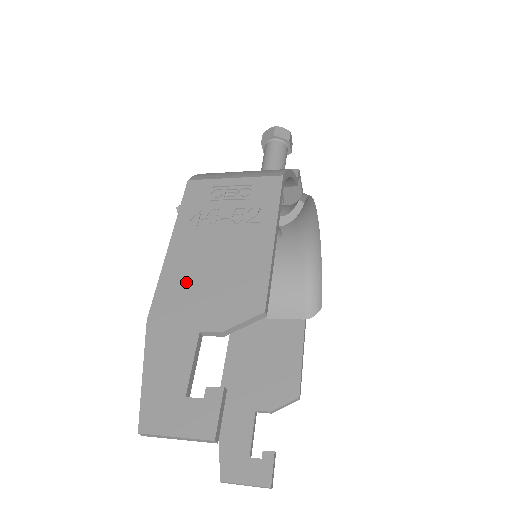
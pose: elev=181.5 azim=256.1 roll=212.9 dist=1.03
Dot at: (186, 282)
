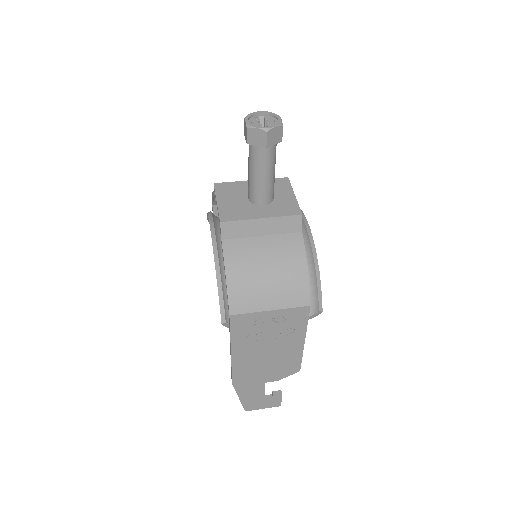
Dot at: (251, 368)
